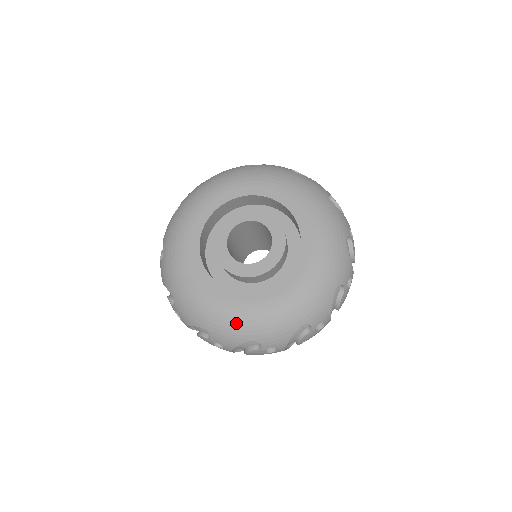
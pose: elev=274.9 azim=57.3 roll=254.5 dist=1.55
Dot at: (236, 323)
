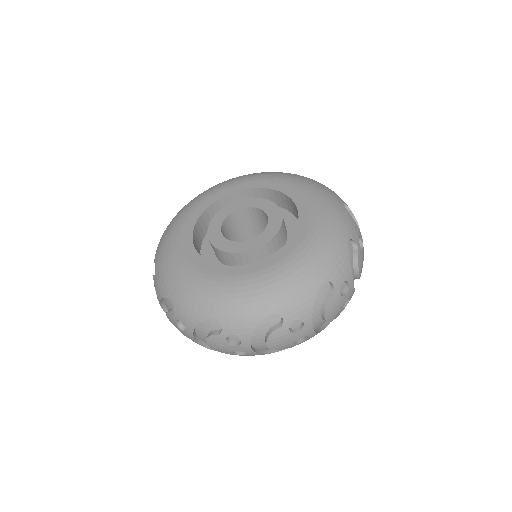
Dot at: (201, 293)
